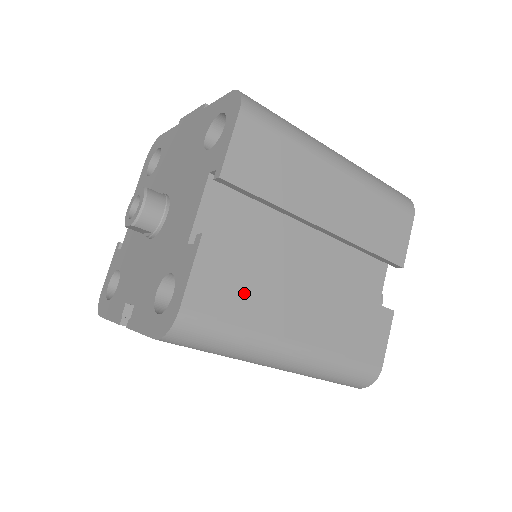
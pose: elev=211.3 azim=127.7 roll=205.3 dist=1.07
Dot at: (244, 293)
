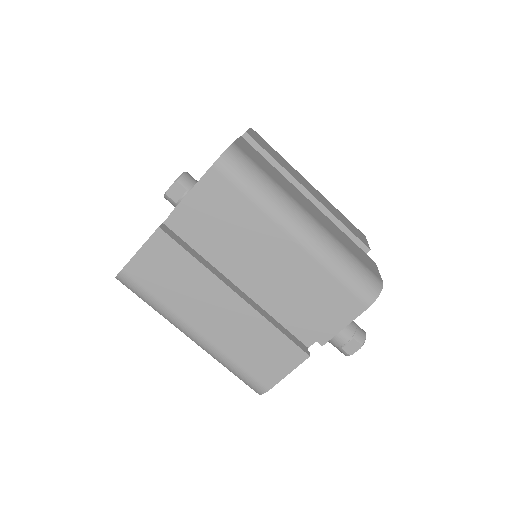
Dot at: (269, 170)
